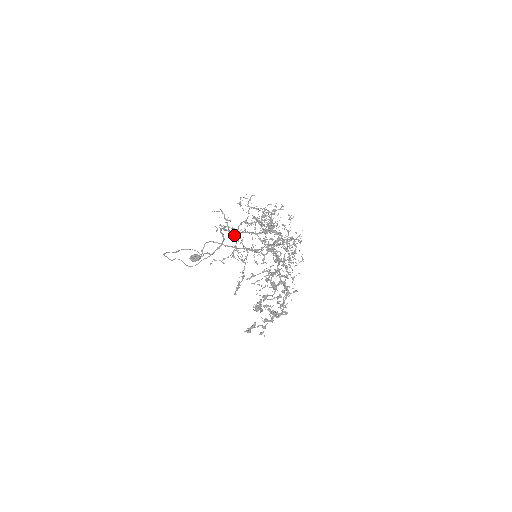
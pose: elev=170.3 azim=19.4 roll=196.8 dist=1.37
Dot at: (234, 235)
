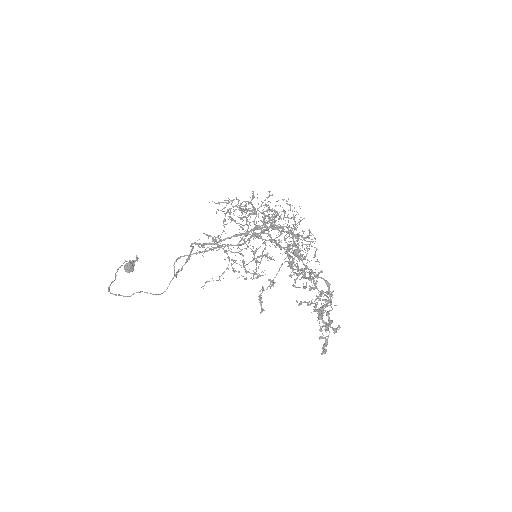
Dot at: (220, 246)
